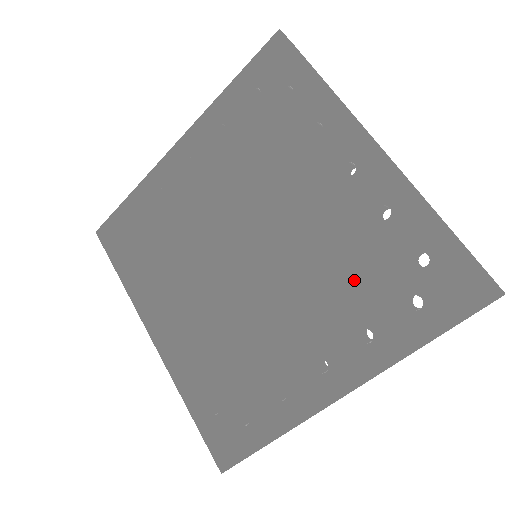
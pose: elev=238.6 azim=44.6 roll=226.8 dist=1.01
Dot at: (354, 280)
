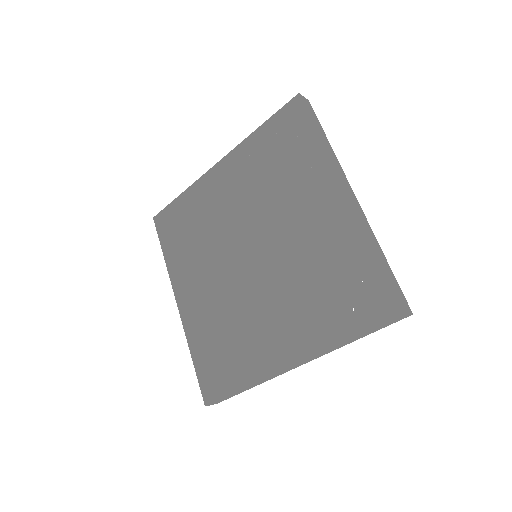
Dot at: (313, 286)
